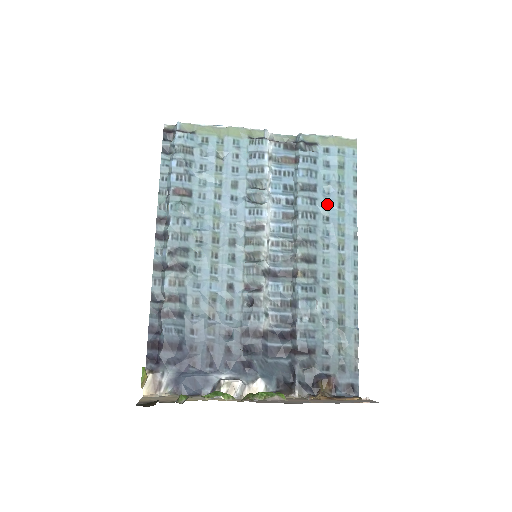
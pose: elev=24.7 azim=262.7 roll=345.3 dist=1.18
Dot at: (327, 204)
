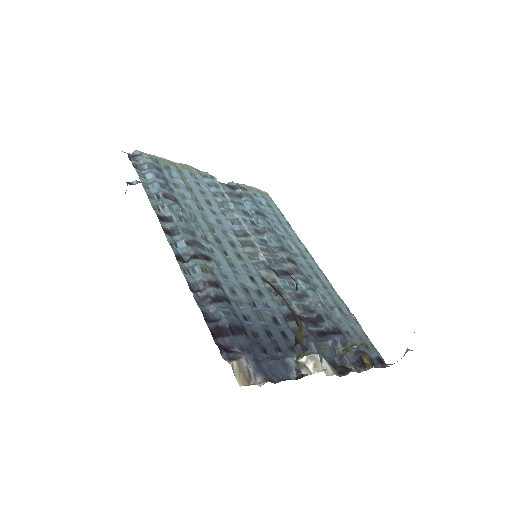
Dot at: (277, 228)
